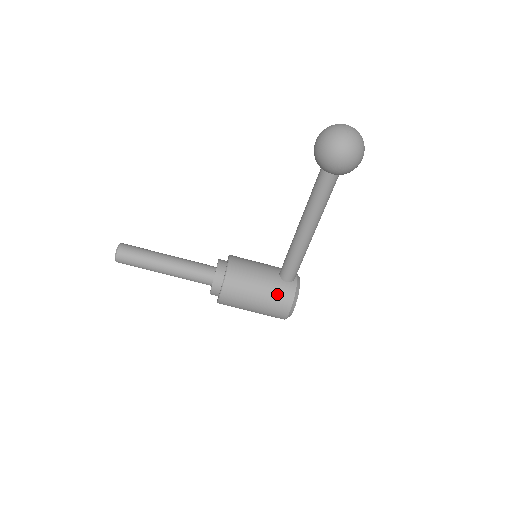
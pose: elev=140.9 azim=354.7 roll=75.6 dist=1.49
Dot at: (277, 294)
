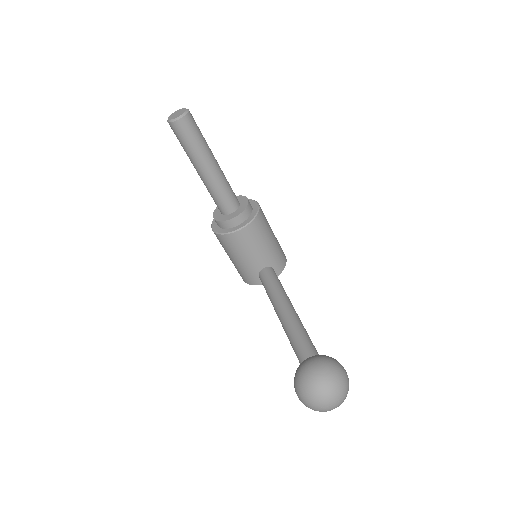
Dot at: (244, 273)
